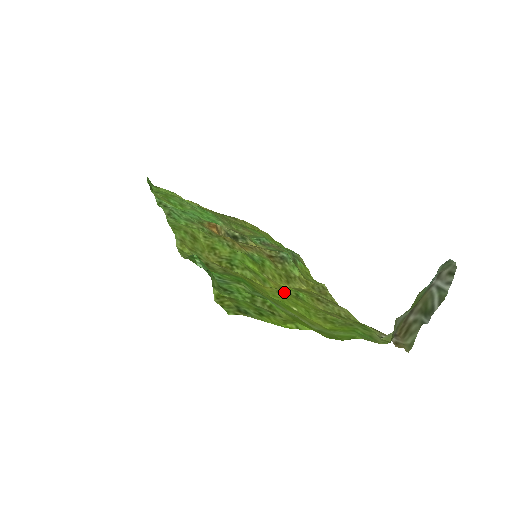
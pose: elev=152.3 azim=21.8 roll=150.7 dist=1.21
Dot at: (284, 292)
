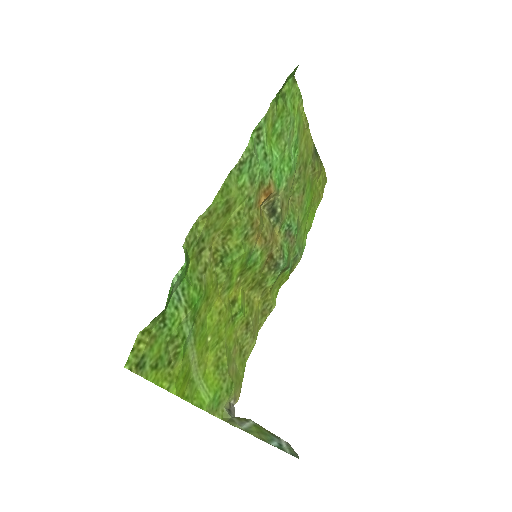
Dot at: (225, 313)
